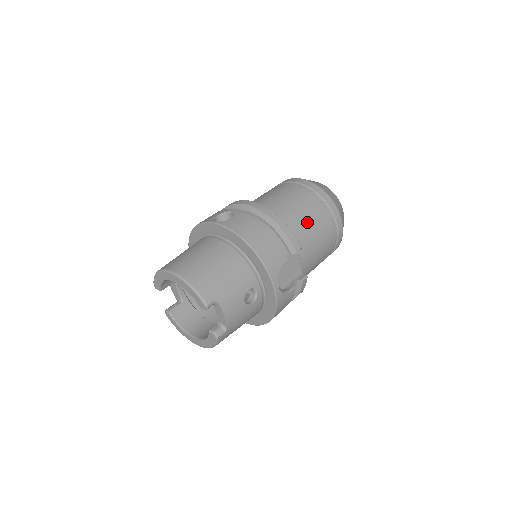
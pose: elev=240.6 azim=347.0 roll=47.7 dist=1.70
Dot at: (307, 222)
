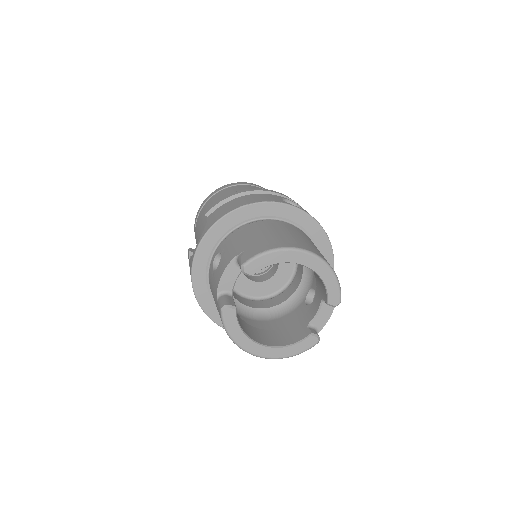
Dot at: occluded
